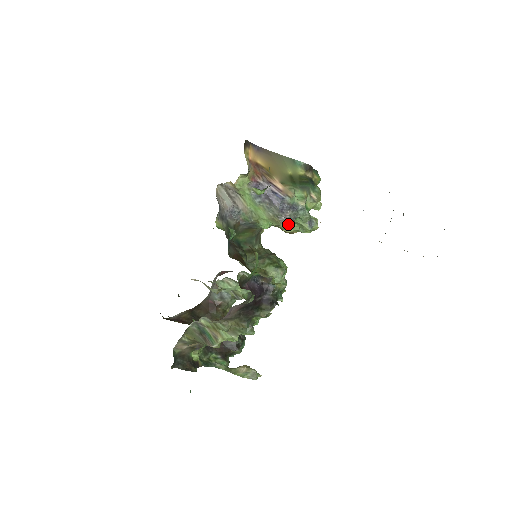
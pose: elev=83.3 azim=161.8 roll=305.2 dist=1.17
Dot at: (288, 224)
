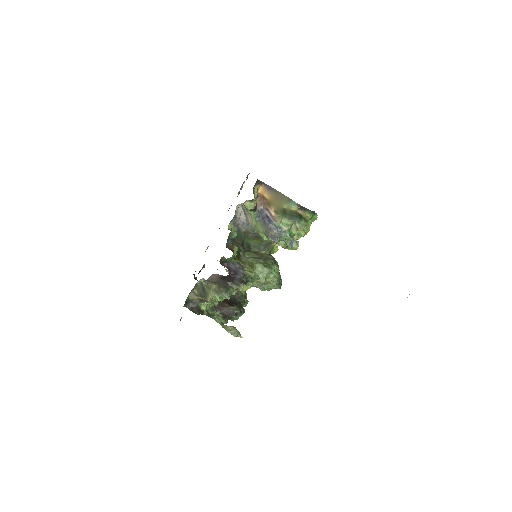
Dot at: (274, 239)
